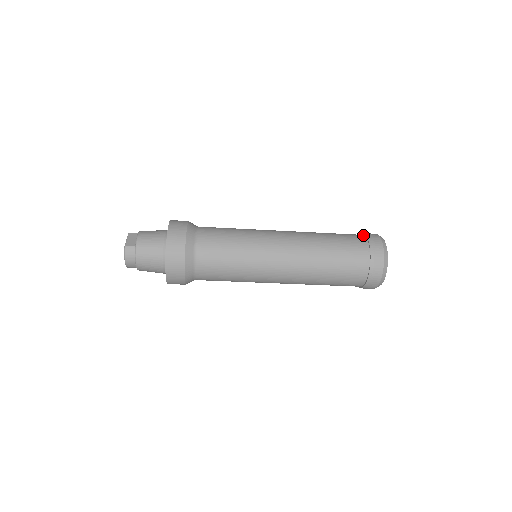
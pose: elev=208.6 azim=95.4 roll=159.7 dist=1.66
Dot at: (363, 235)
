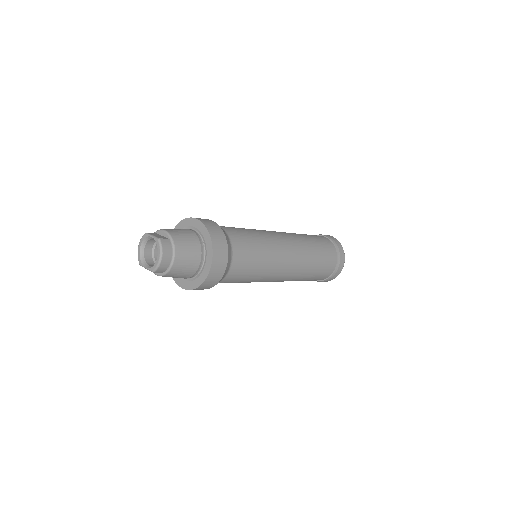
Dot at: occluded
